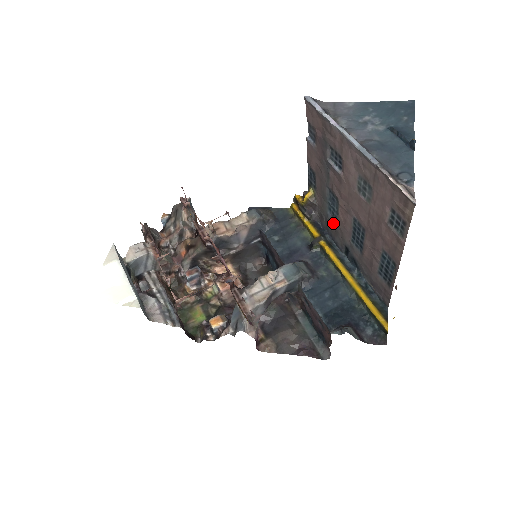
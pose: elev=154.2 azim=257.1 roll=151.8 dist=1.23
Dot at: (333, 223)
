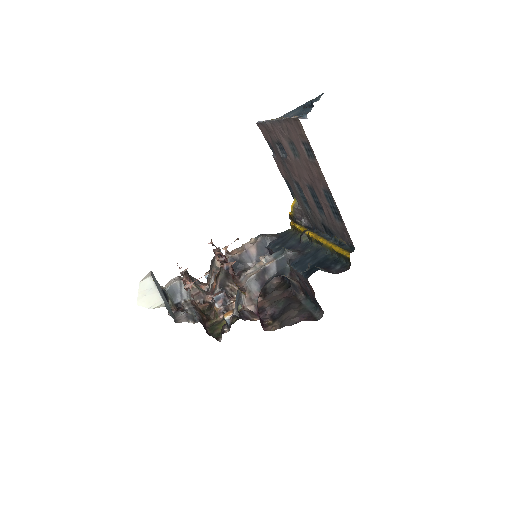
Dot at: (310, 212)
